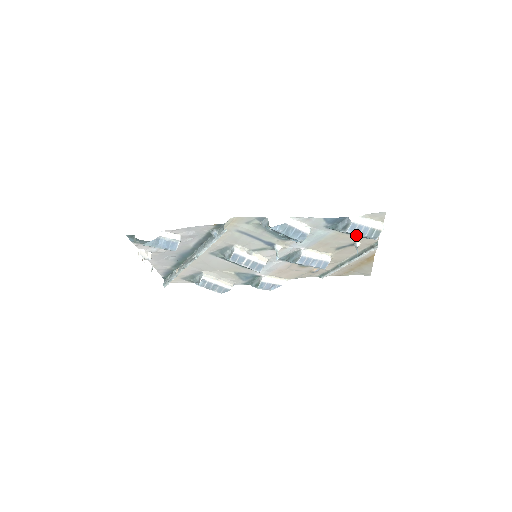
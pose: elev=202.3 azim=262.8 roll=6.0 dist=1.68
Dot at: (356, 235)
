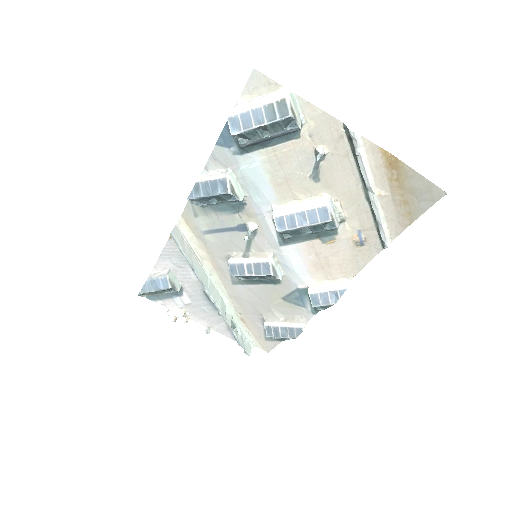
Dot at: (270, 134)
